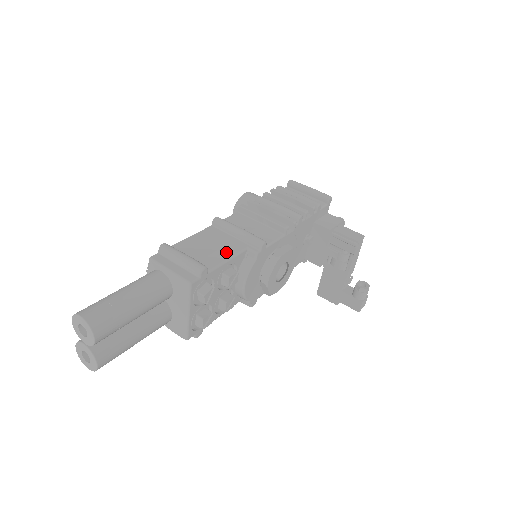
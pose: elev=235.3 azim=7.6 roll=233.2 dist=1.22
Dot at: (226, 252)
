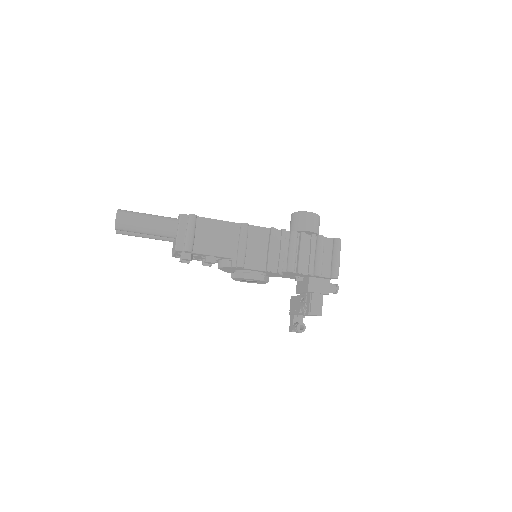
Dot at: (218, 250)
